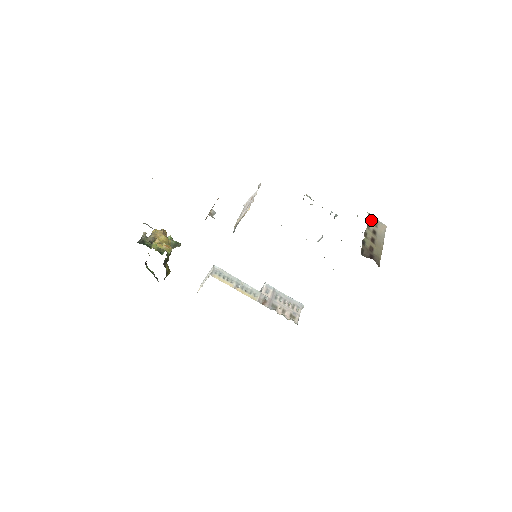
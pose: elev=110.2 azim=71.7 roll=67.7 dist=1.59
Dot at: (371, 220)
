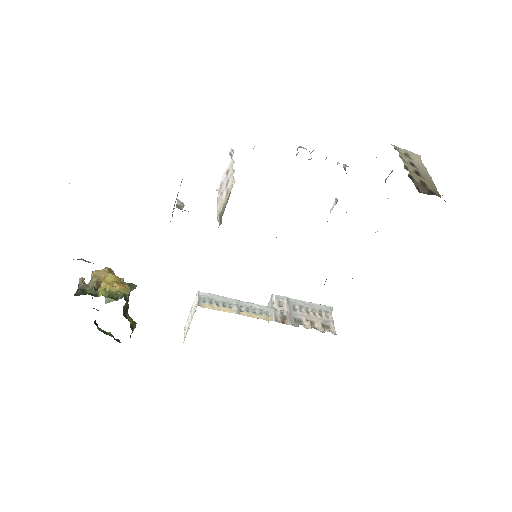
Dot at: (400, 152)
